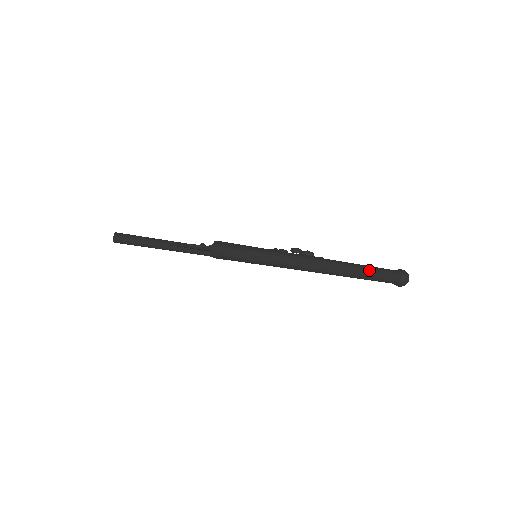
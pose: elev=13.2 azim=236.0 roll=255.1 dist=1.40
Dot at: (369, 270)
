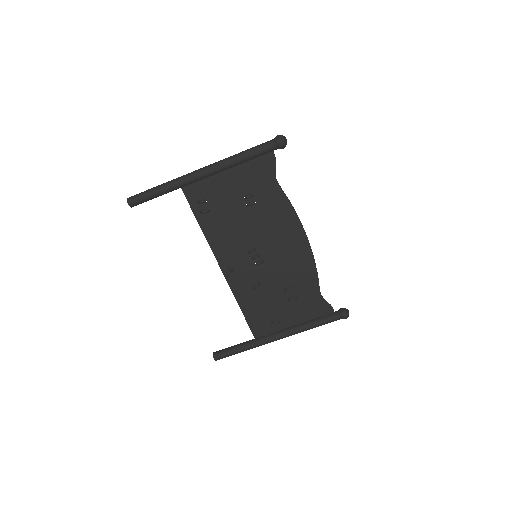
Dot at: (239, 153)
